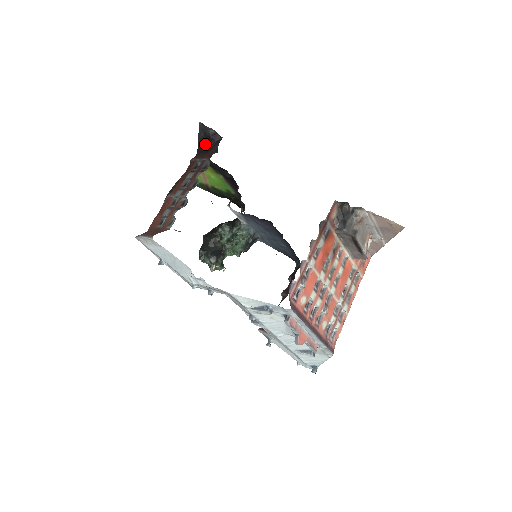
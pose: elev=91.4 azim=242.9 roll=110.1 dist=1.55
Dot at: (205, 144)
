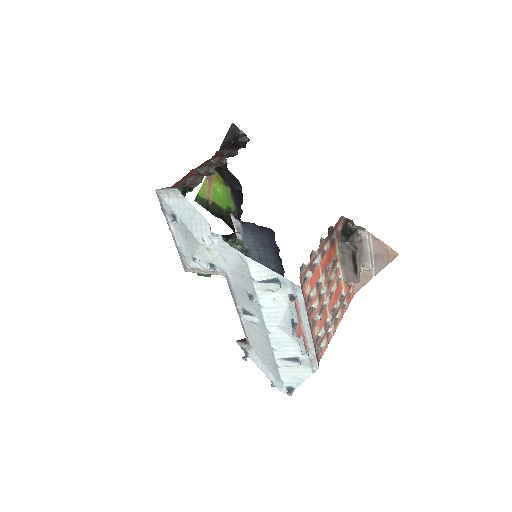
Dot at: (232, 143)
